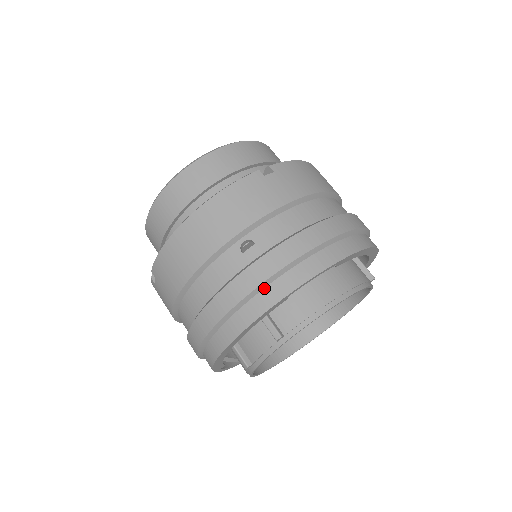
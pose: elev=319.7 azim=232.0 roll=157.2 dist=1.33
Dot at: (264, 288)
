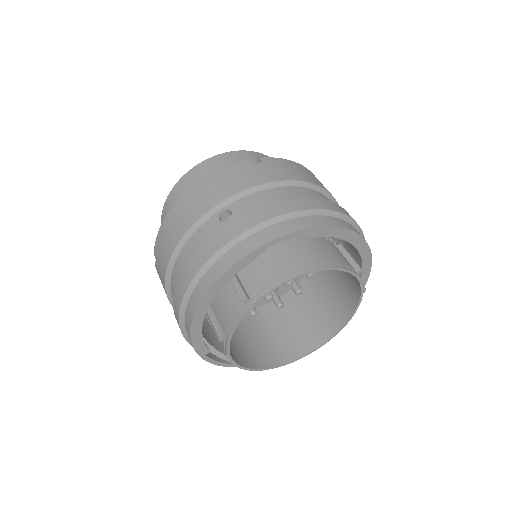
Dot at: (232, 247)
